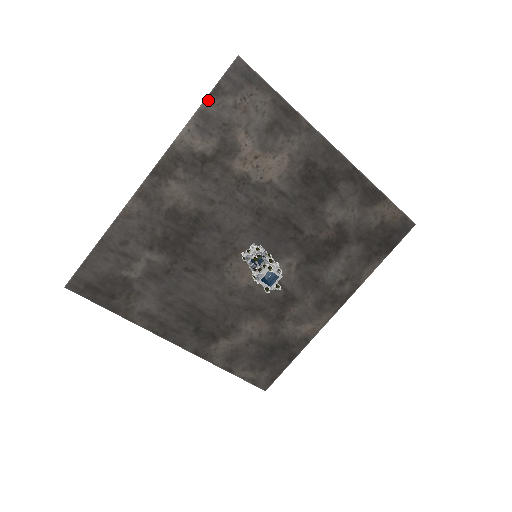
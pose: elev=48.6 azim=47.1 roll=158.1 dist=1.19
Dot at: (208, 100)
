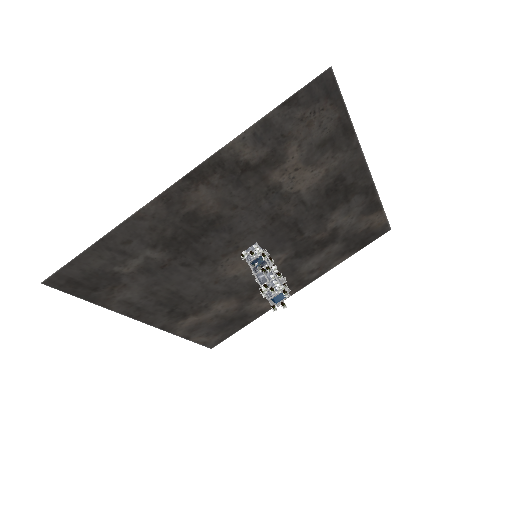
Dot at: (278, 109)
